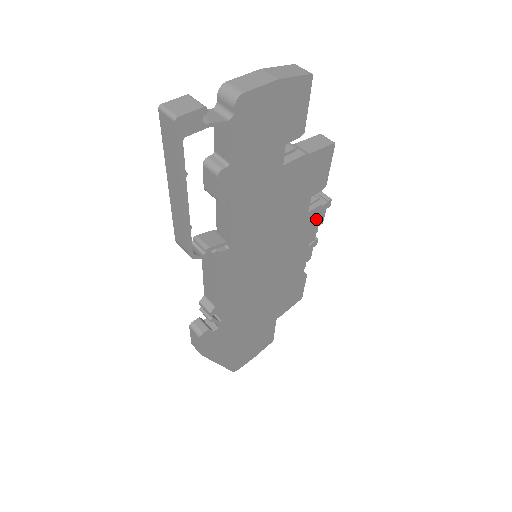
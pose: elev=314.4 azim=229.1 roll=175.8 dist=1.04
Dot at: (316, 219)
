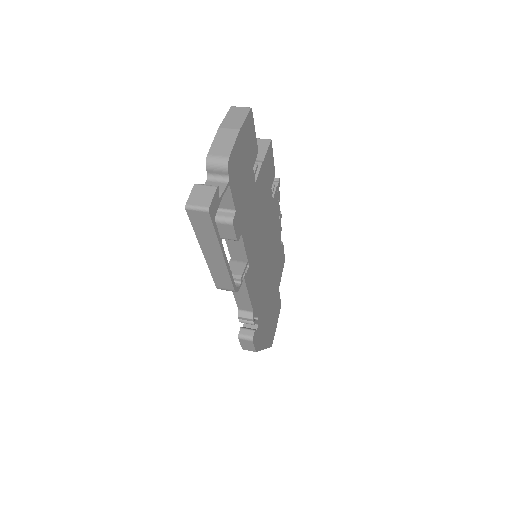
Dot at: (277, 200)
